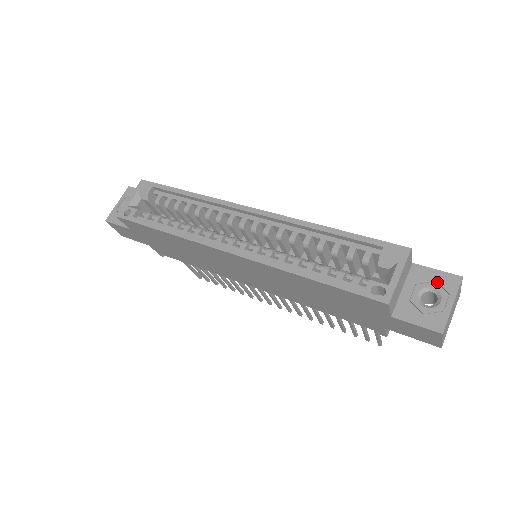
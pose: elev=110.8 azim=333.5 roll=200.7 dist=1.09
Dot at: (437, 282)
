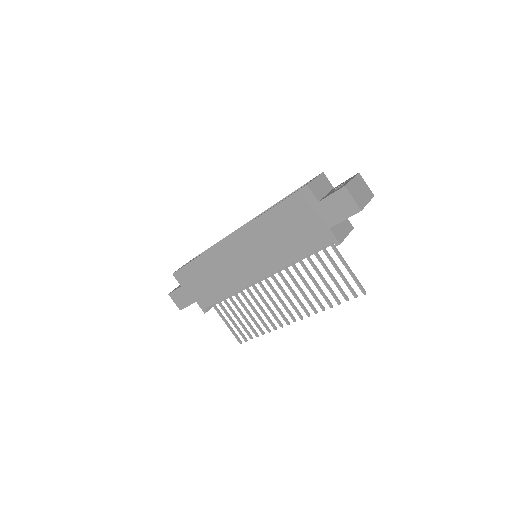
Dot at: (345, 182)
